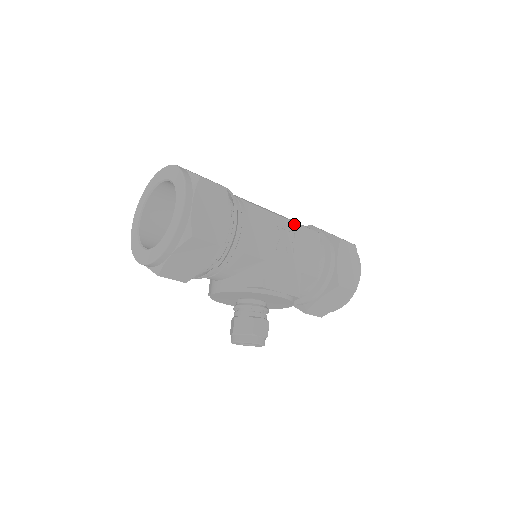
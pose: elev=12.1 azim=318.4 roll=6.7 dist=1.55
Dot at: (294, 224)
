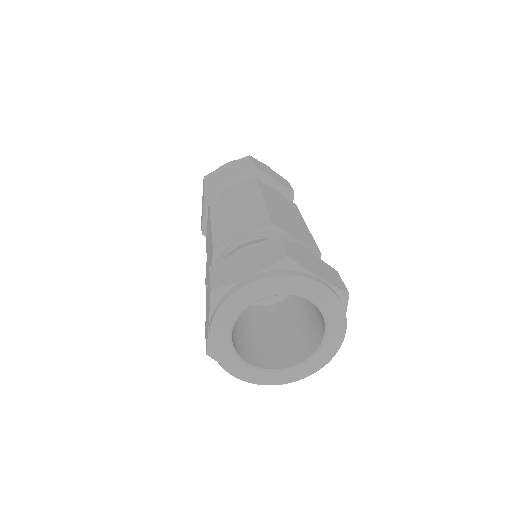
Dot at: occluded
